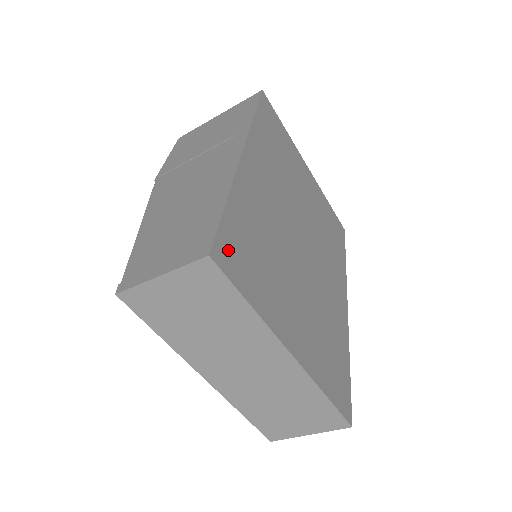
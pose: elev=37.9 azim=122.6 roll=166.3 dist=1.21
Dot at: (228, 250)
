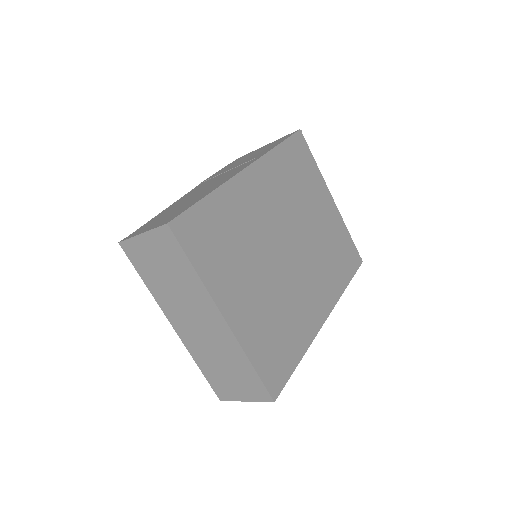
Dot at: (190, 226)
